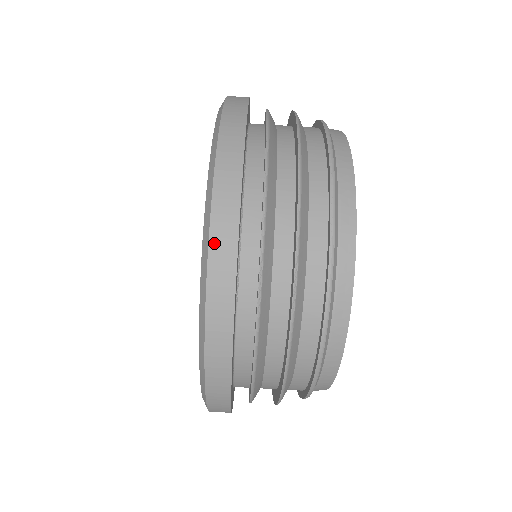
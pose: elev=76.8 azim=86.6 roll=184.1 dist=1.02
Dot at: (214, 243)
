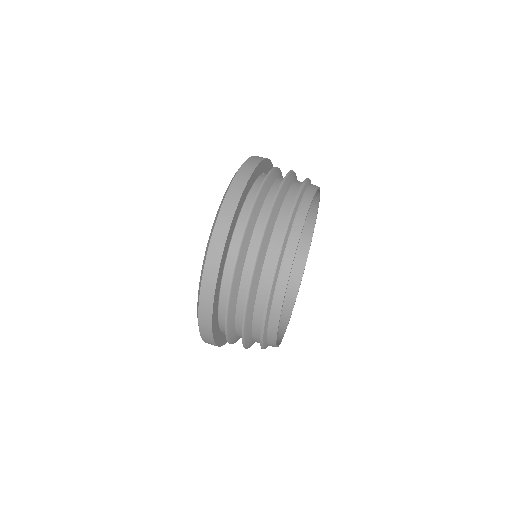
Dot at: occluded
